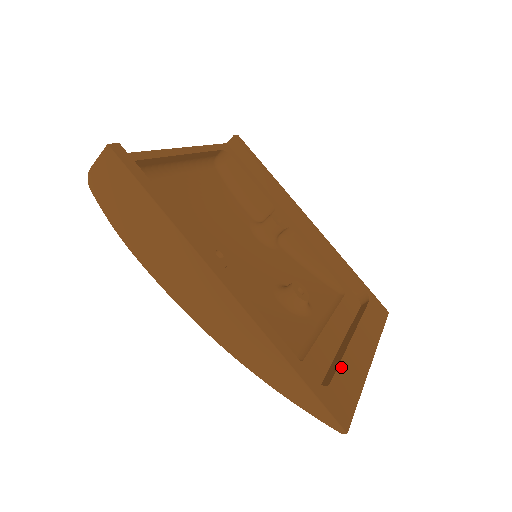
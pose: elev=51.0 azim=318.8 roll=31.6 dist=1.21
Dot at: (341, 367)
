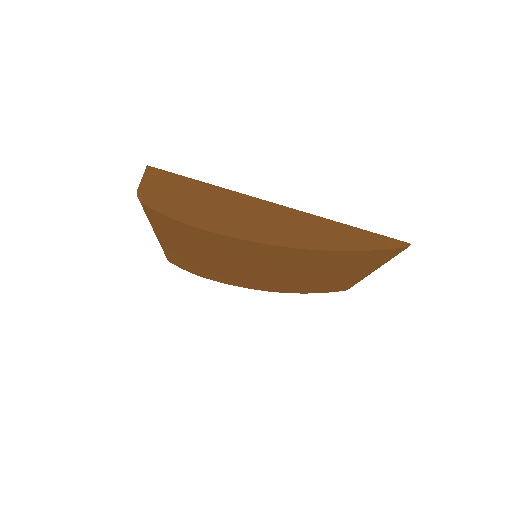
Dot at: occluded
